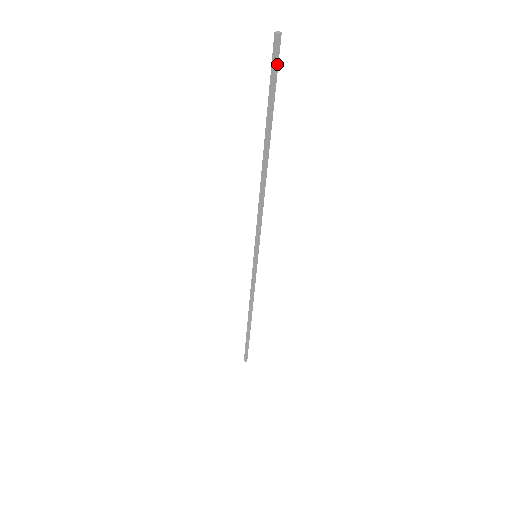
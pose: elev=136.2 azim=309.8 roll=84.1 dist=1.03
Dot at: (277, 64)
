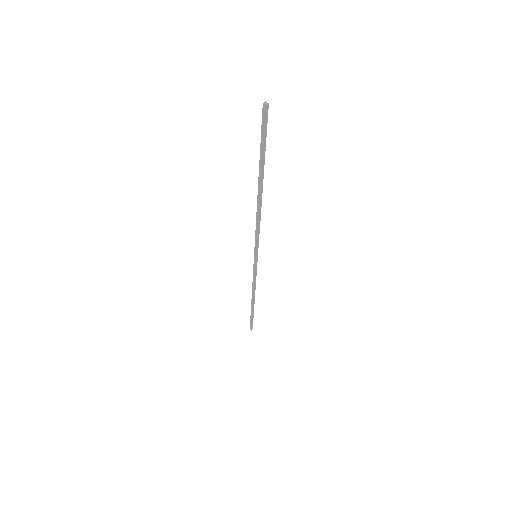
Dot at: (266, 125)
